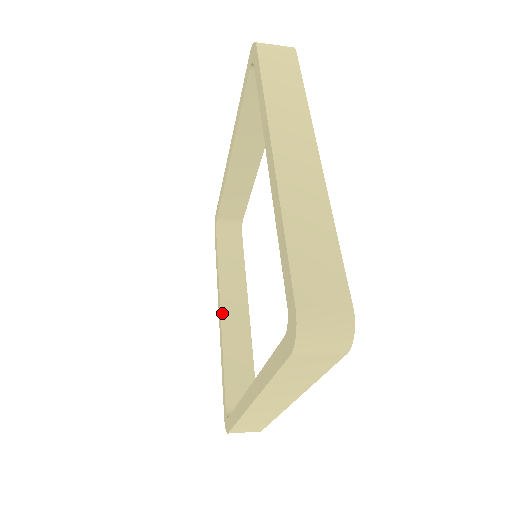
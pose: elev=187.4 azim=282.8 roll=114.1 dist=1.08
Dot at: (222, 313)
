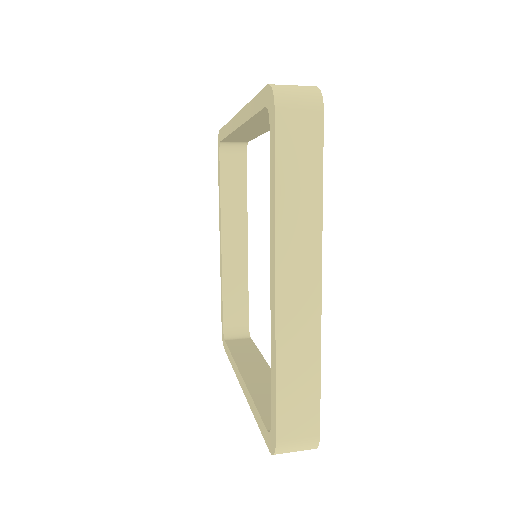
Dot at: (223, 246)
